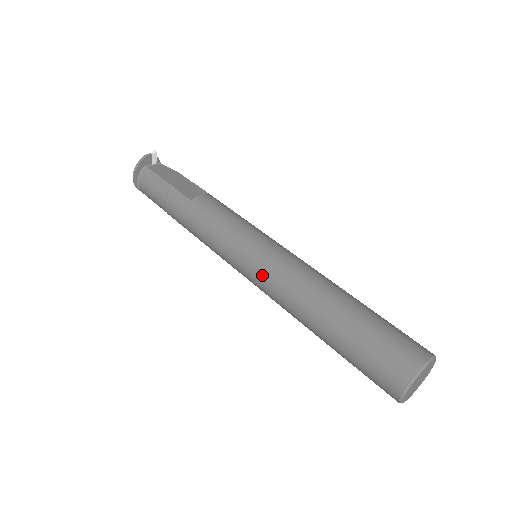
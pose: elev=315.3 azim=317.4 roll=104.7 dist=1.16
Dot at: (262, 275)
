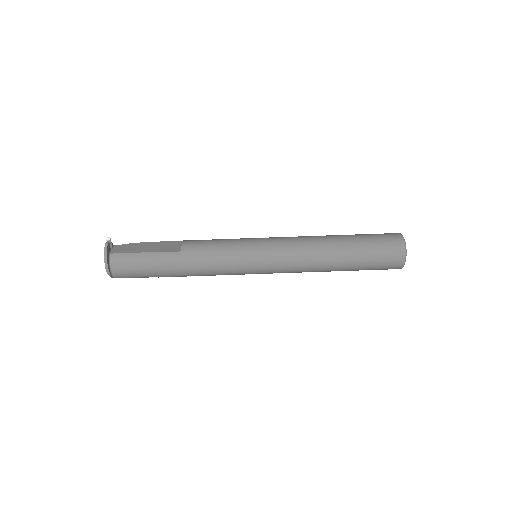
Dot at: (281, 261)
